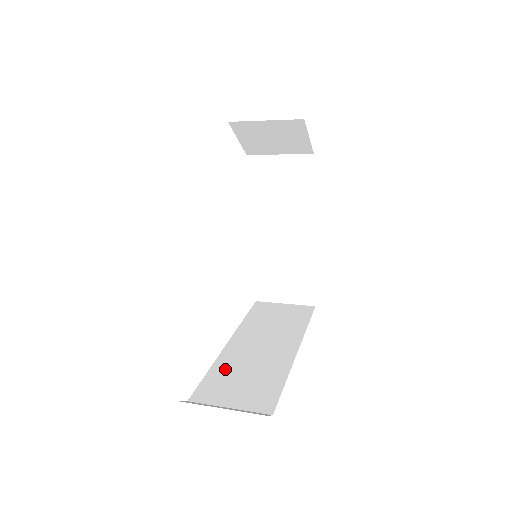
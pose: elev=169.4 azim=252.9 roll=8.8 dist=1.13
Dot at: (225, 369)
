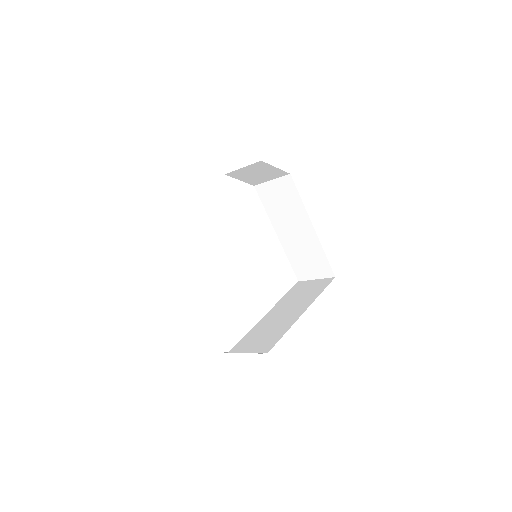
Dot at: (256, 331)
